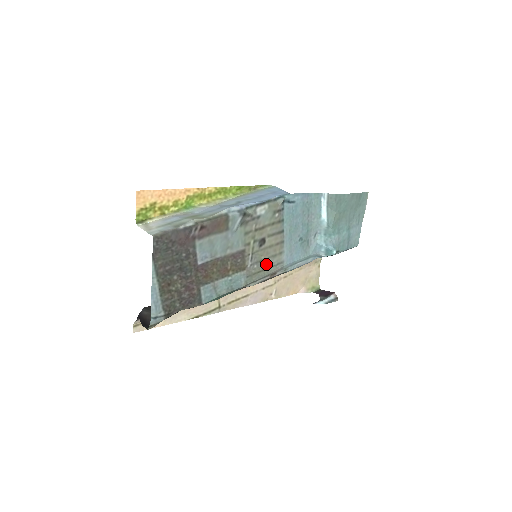
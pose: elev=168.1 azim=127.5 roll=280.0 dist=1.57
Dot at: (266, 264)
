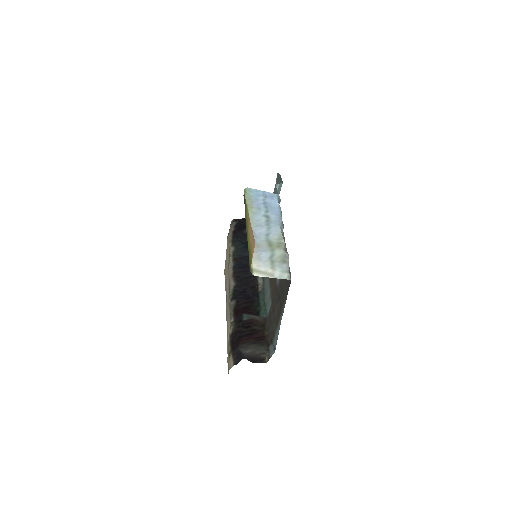
Dot at: occluded
